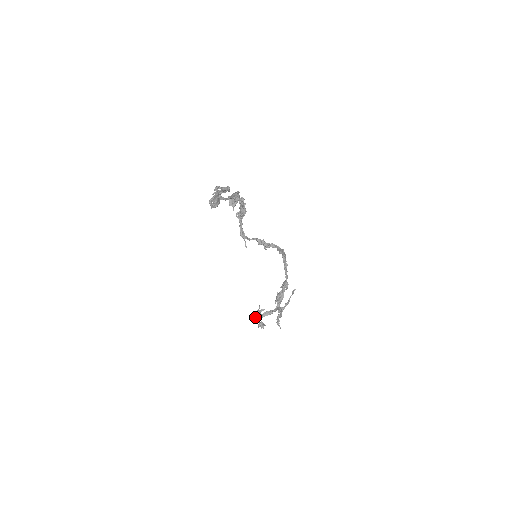
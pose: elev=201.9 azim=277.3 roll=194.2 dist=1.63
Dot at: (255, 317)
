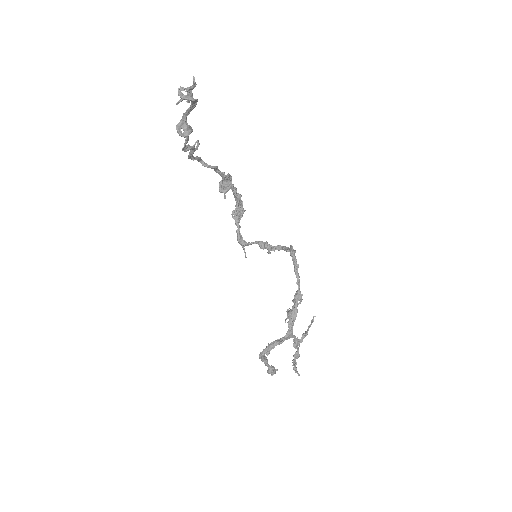
Dot at: occluded
